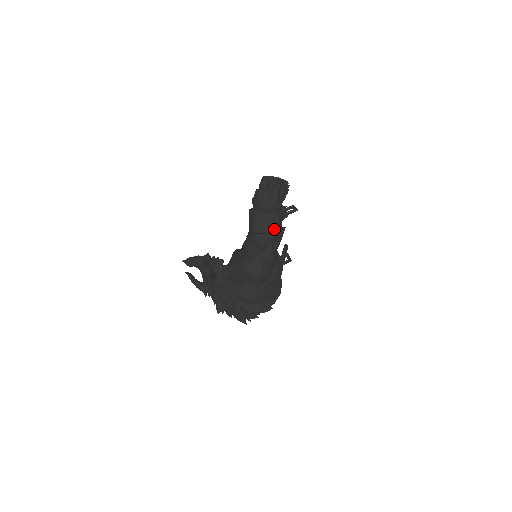
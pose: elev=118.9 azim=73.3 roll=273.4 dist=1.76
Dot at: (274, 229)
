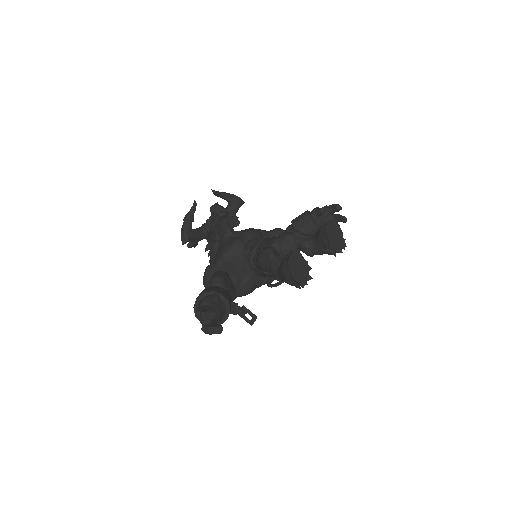
Dot at: occluded
